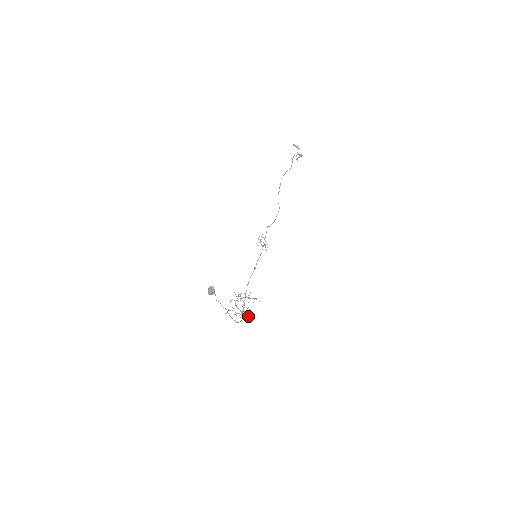
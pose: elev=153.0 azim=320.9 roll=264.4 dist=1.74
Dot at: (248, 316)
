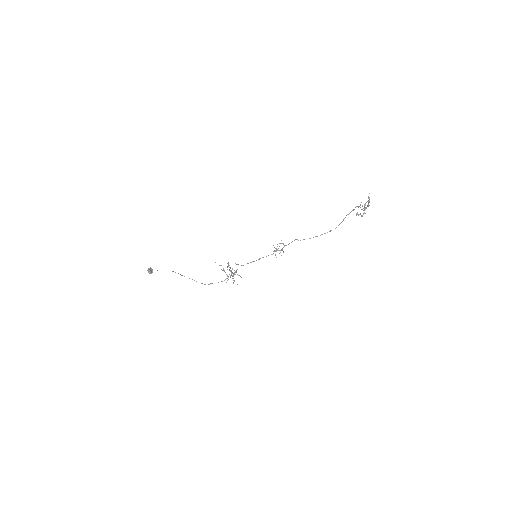
Dot at: occluded
